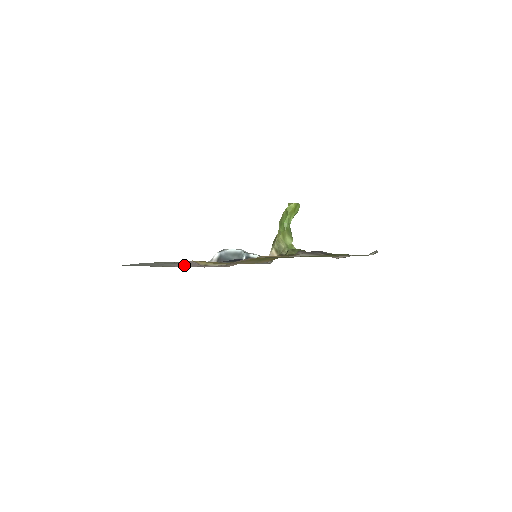
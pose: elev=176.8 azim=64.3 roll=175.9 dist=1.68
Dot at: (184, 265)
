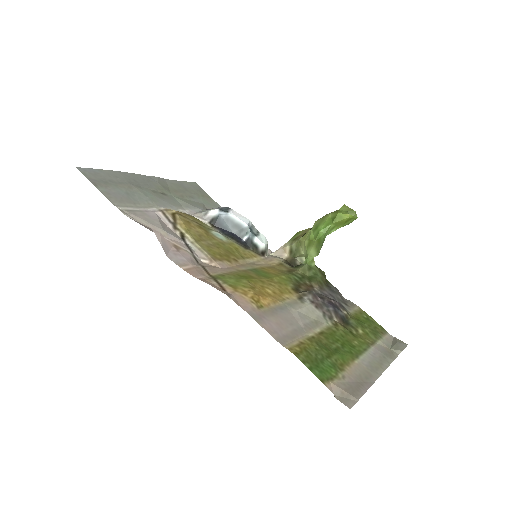
Dot at: (148, 228)
